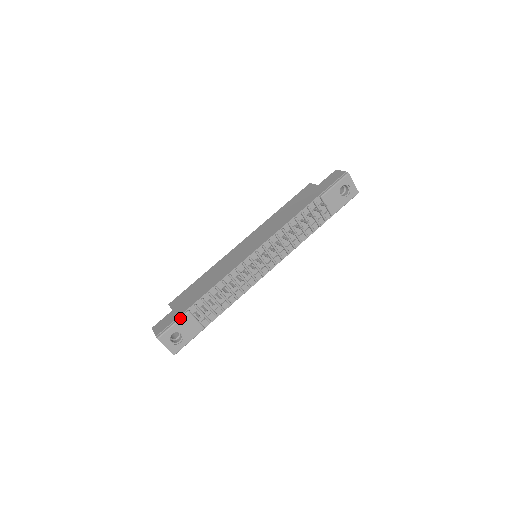
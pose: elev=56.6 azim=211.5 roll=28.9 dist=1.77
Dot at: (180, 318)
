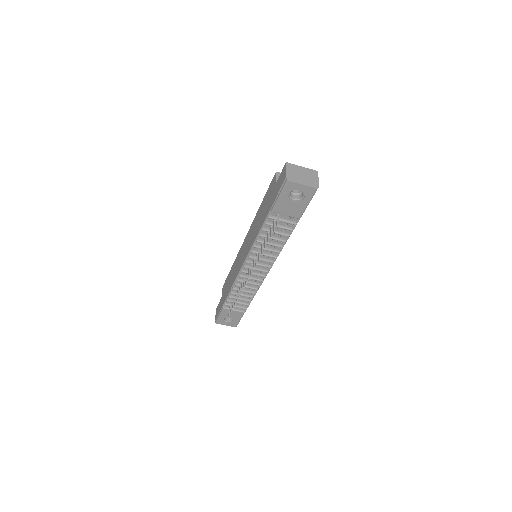
Dot at: (221, 312)
